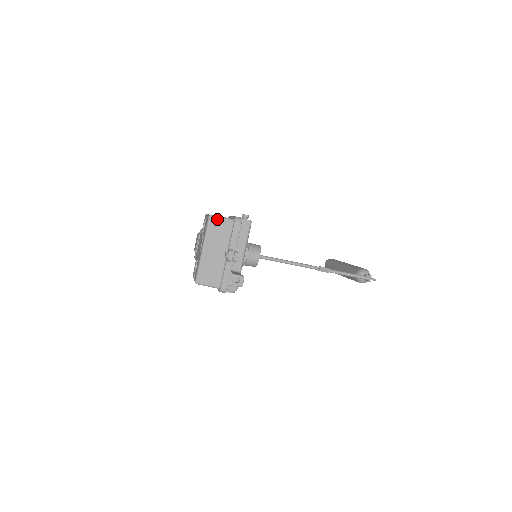
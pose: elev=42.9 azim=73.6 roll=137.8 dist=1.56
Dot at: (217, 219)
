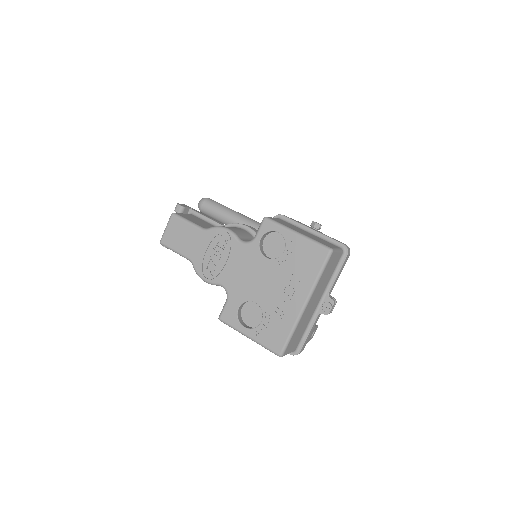
Dot at: (335, 254)
